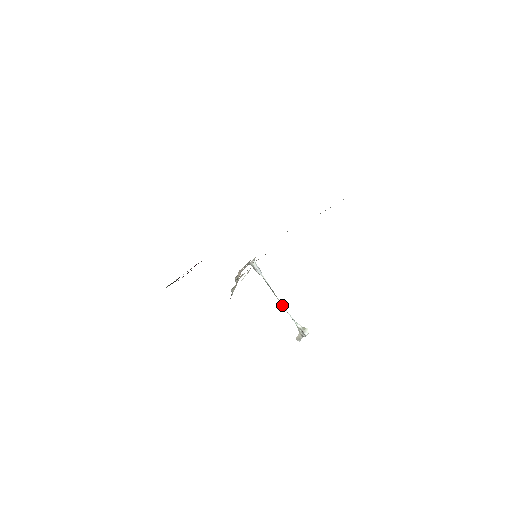
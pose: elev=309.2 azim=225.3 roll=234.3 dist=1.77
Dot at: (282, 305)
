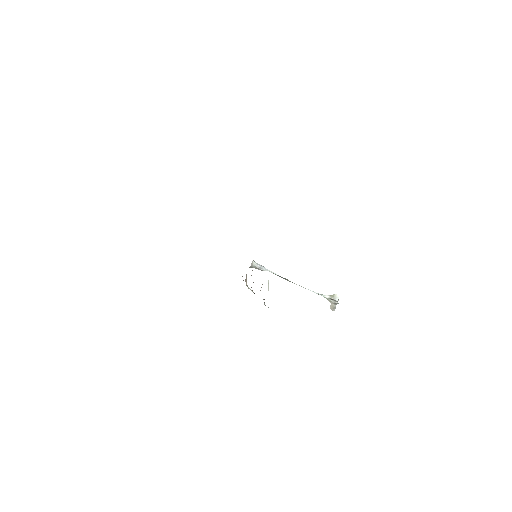
Dot at: occluded
